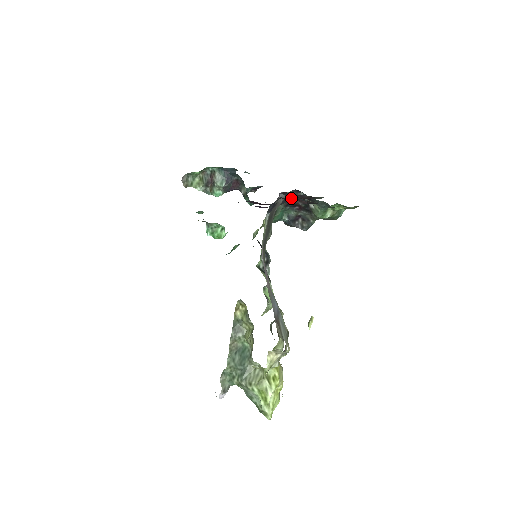
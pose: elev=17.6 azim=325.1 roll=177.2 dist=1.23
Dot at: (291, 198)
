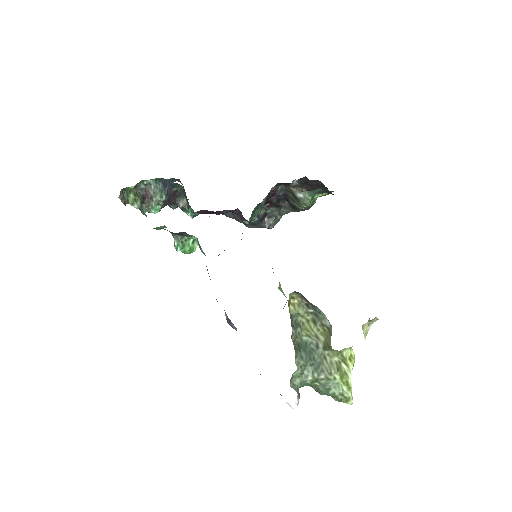
Dot at: (271, 193)
